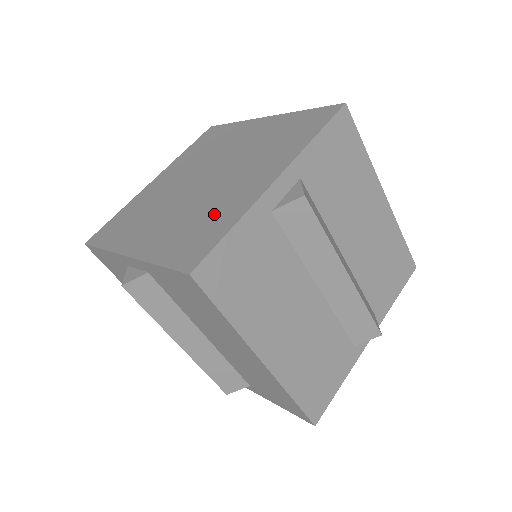
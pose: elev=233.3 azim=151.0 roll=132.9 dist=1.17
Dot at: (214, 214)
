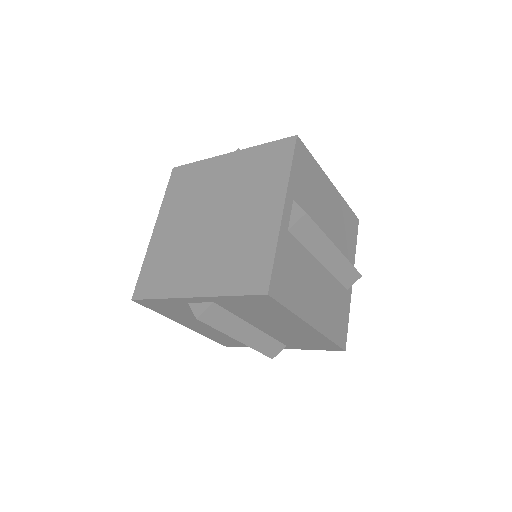
Dot at: (250, 246)
